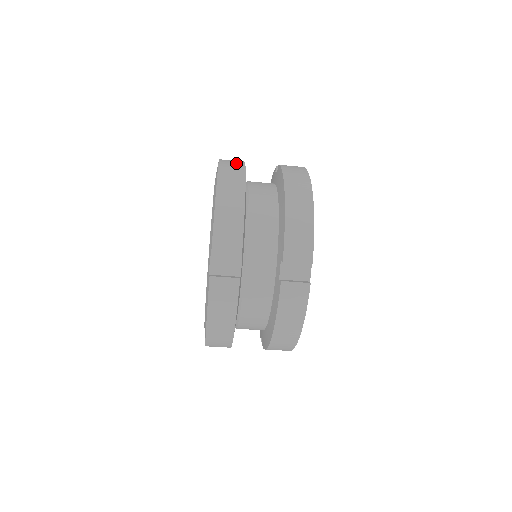
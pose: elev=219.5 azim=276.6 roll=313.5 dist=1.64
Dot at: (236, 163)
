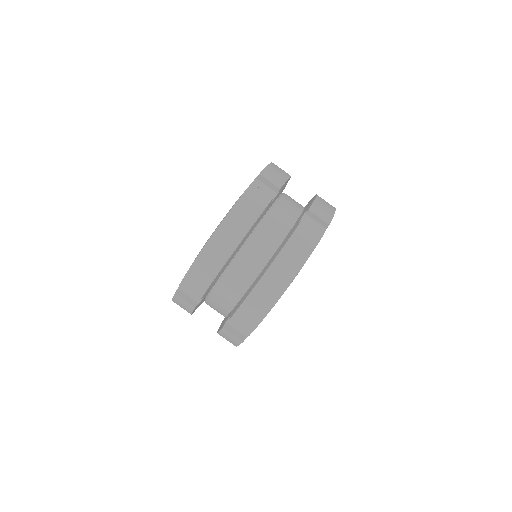
Dot at: occluded
